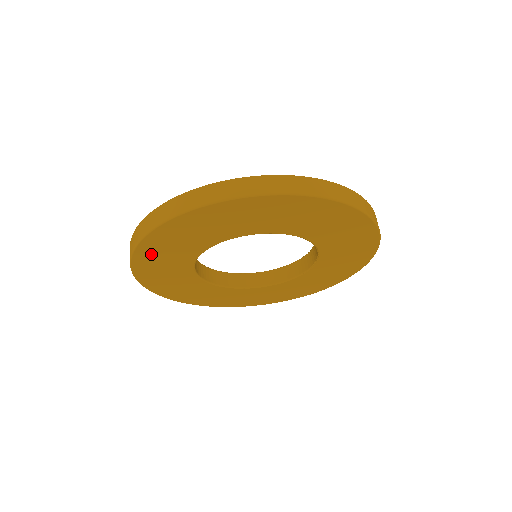
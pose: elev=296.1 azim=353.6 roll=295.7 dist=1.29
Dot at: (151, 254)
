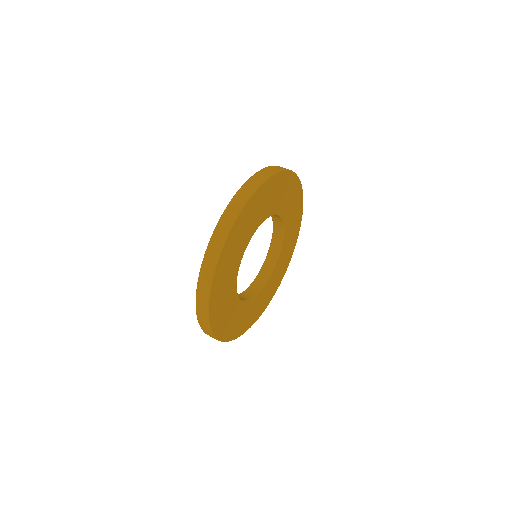
Dot at: (217, 294)
